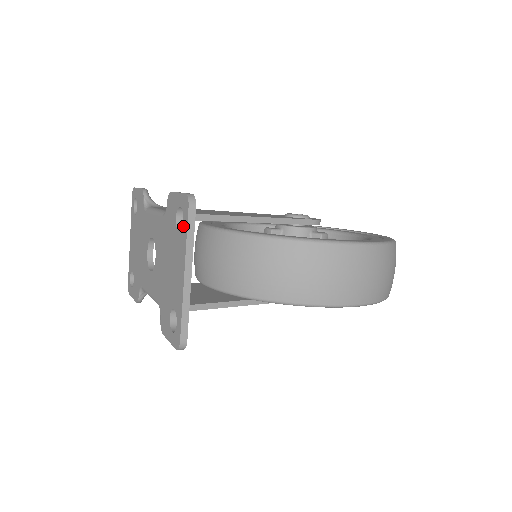
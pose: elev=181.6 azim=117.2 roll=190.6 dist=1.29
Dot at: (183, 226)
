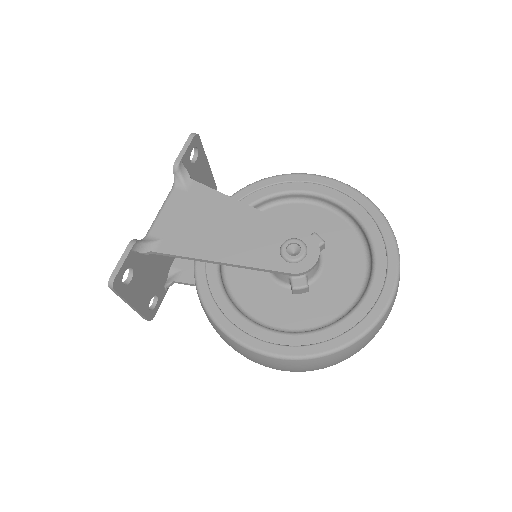
Dot at: occluded
